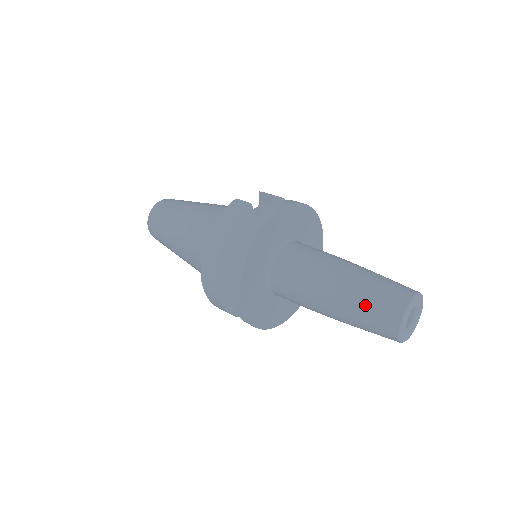
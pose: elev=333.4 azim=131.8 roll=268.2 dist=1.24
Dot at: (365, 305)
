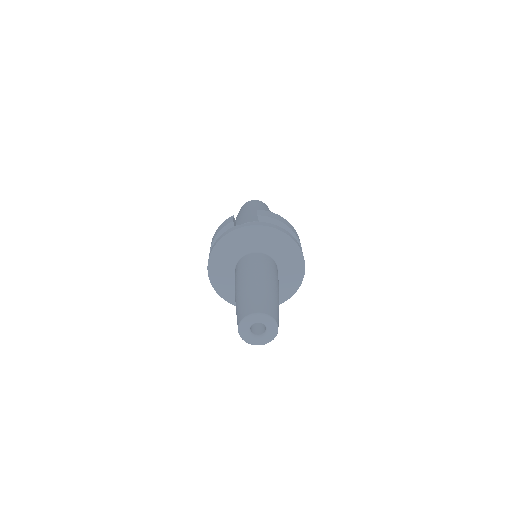
Dot at: (236, 310)
